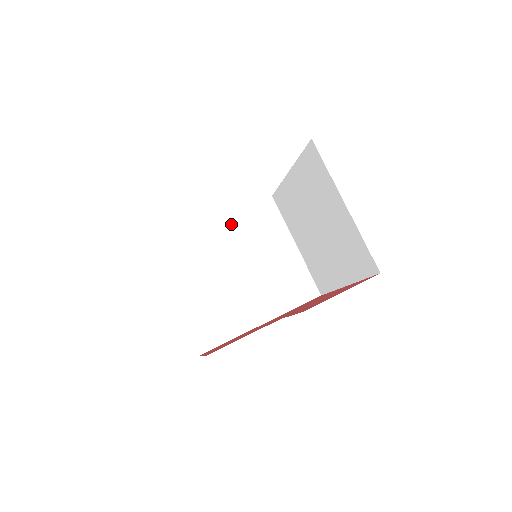
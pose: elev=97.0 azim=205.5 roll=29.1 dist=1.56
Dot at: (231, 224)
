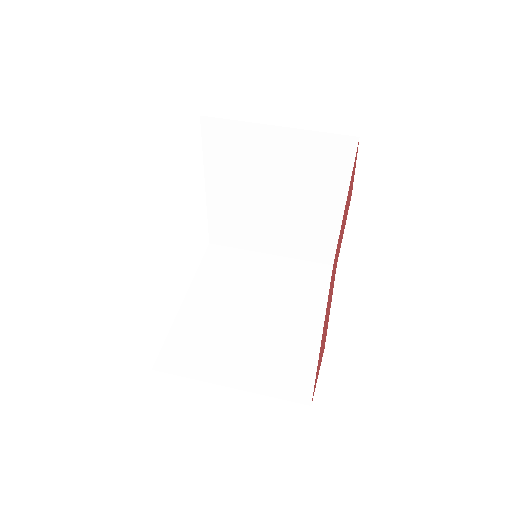
Dot at: (203, 287)
